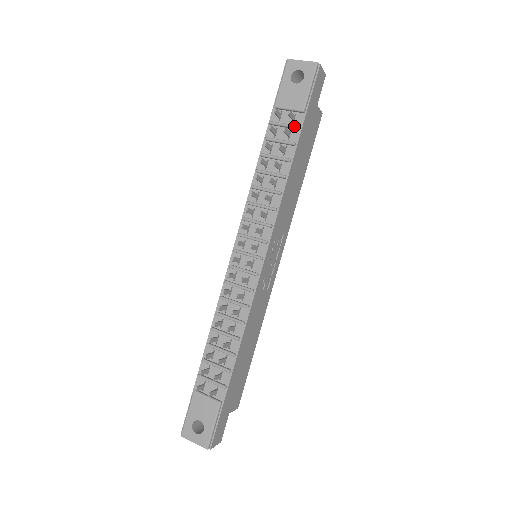
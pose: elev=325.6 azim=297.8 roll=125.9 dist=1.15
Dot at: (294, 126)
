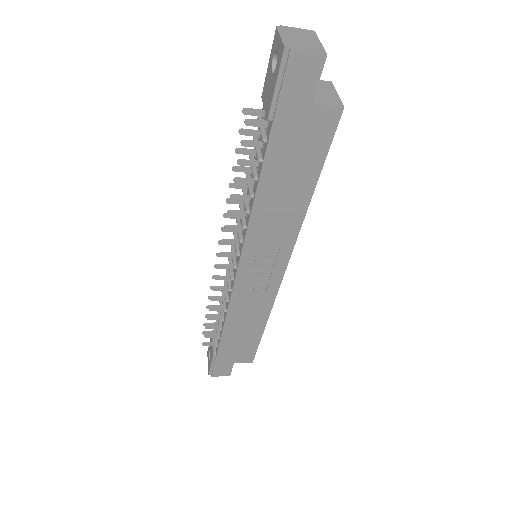
Dot at: (261, 137)
